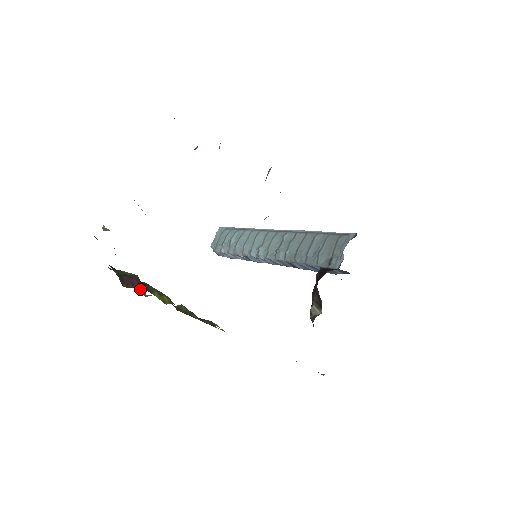
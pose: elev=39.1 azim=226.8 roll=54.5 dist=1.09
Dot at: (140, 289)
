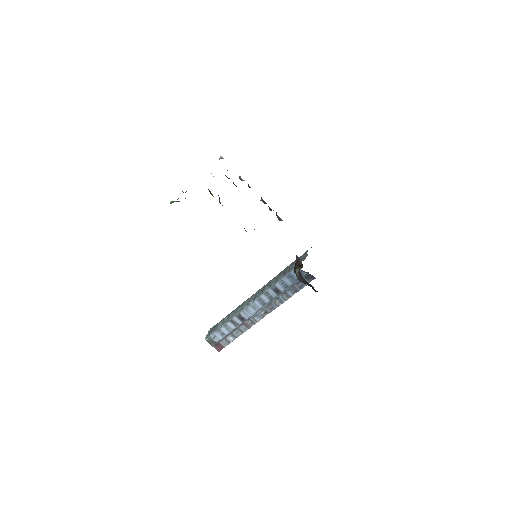
Dot at: occluded
